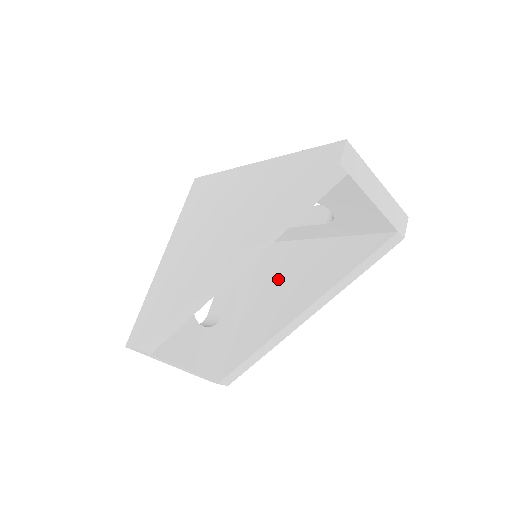
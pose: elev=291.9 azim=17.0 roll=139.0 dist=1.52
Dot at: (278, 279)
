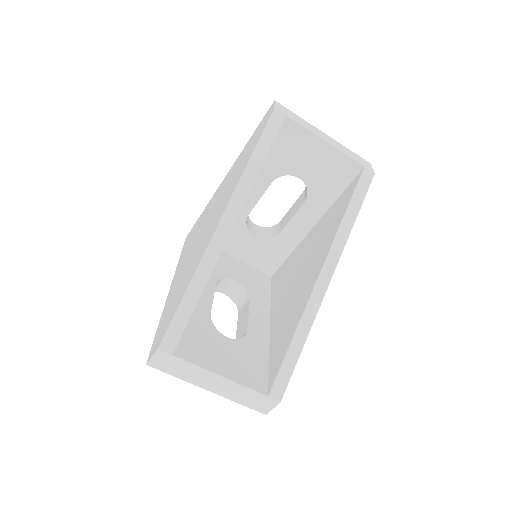
Dot at: (290, 281)
